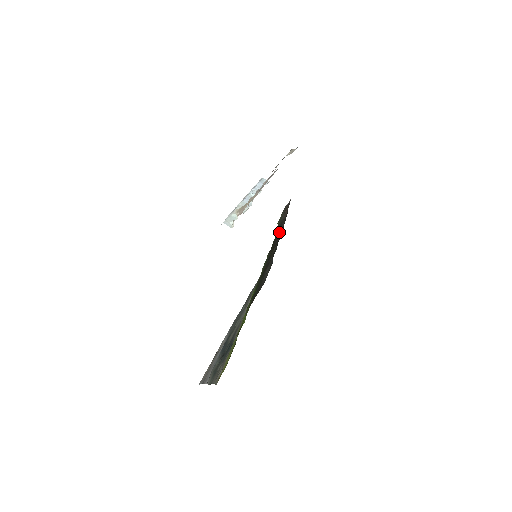
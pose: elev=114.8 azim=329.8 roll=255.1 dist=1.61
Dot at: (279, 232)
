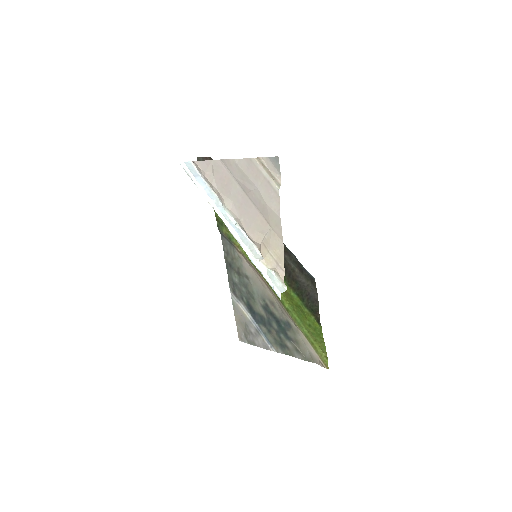
Dot at: occluded
